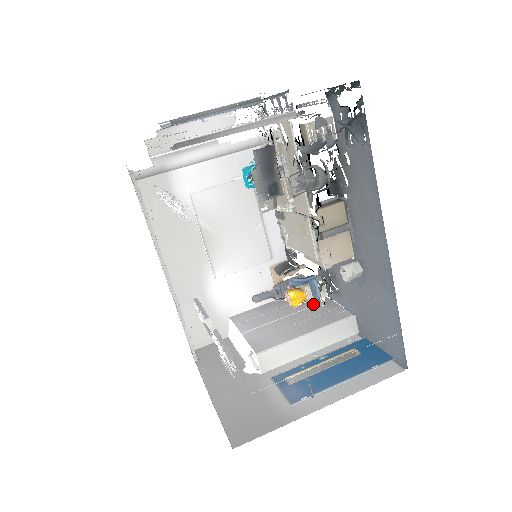
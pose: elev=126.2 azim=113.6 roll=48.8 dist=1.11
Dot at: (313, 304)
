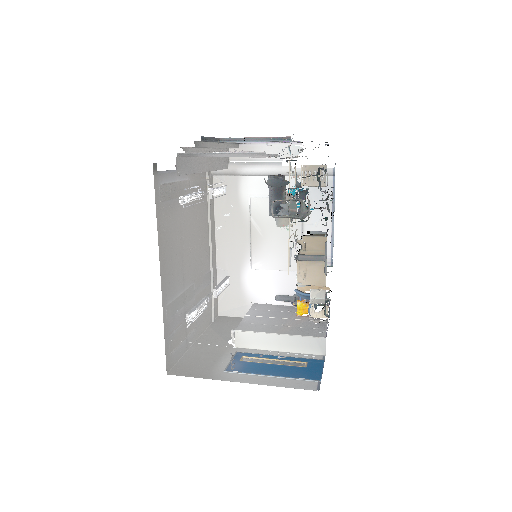
Dot at: (312, 319)
